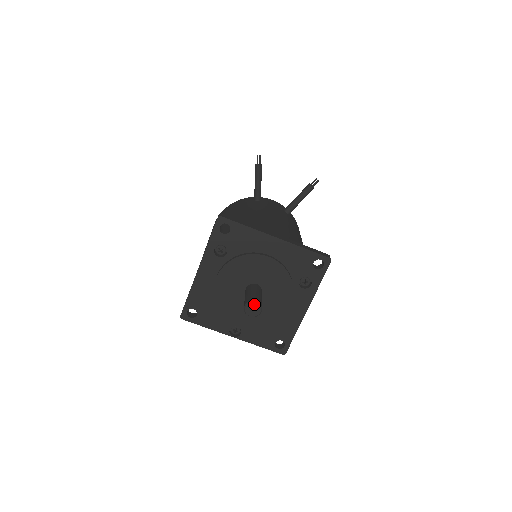
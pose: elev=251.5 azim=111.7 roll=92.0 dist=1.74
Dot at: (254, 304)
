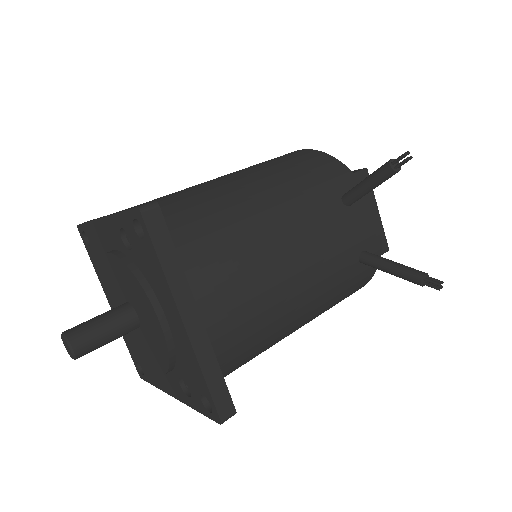
Dot at: (69, 347)
